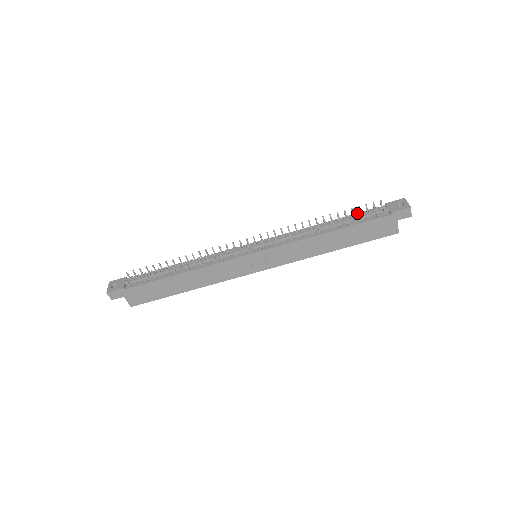
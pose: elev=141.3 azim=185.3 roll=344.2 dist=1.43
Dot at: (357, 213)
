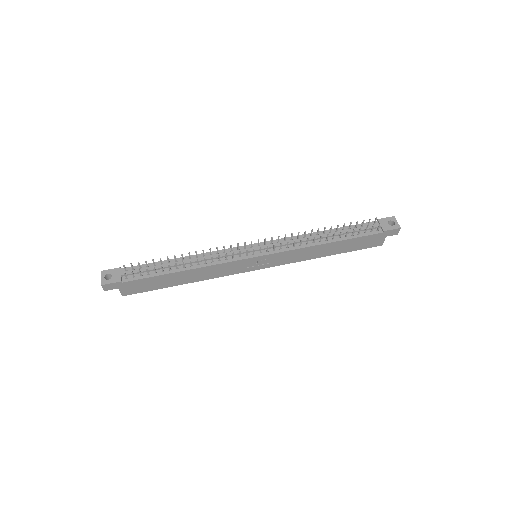
Dot at: (353, 225)
